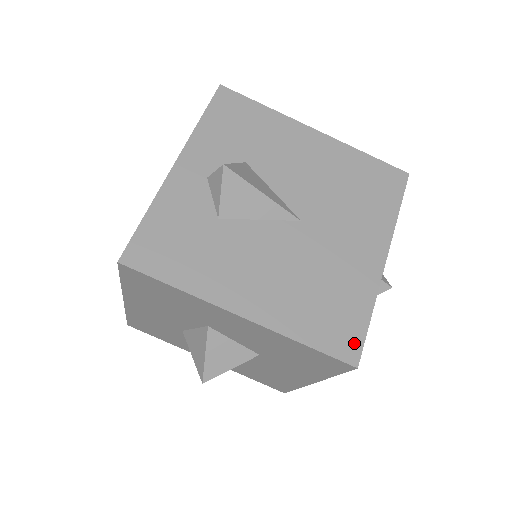
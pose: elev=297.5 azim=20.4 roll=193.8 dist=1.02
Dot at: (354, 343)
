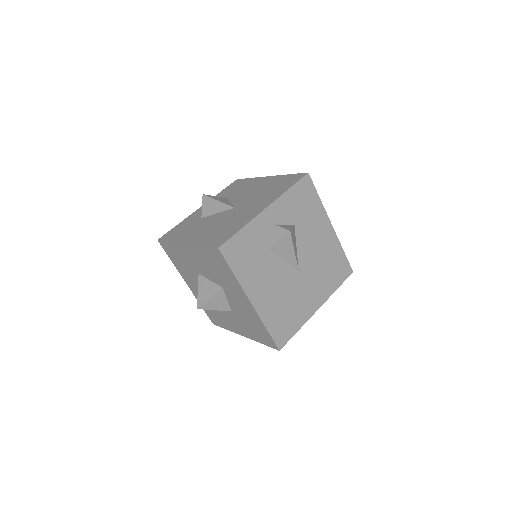
Dot at: (224, 240)
